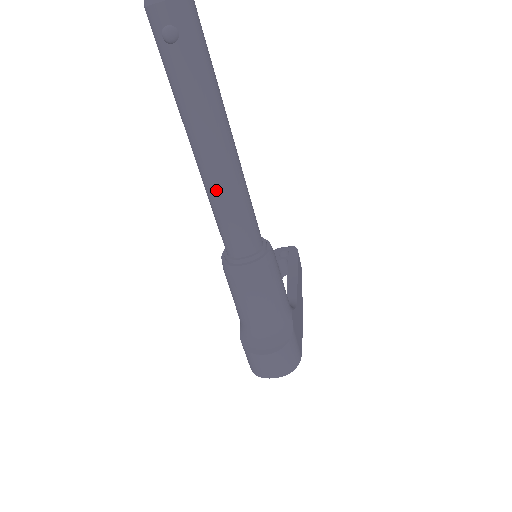
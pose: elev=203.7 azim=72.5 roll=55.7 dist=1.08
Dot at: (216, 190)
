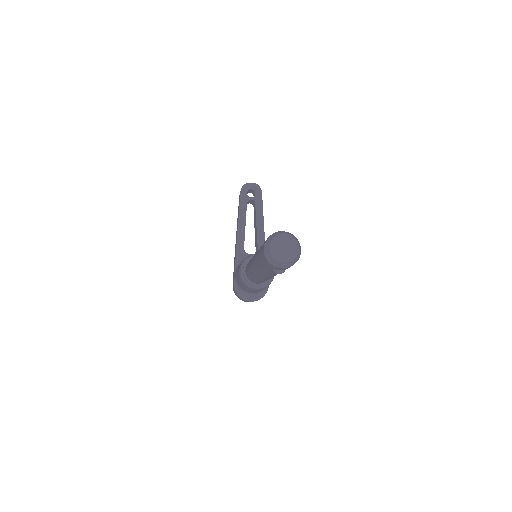
Dot at: occluded
